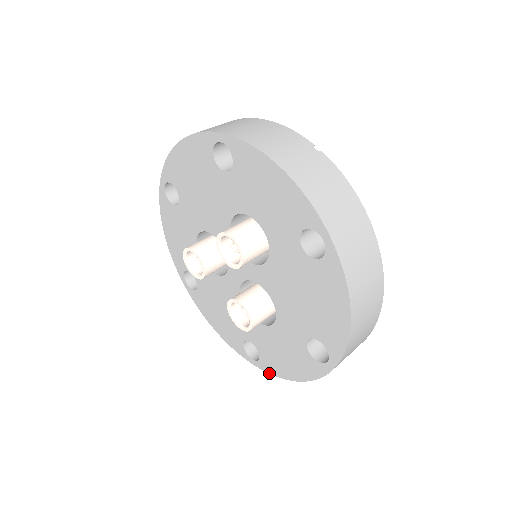
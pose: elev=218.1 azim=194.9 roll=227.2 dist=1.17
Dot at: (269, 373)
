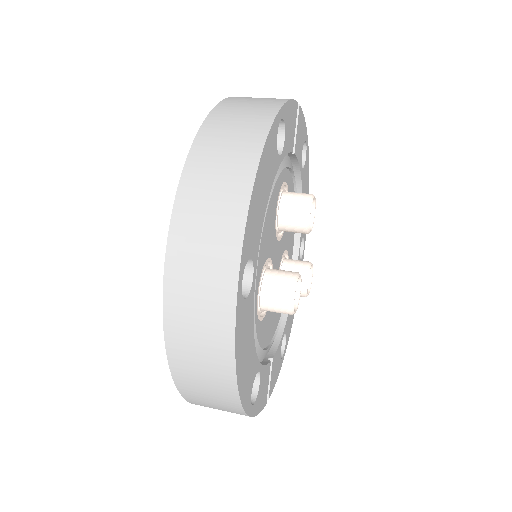
Dot at: (182, 395)
